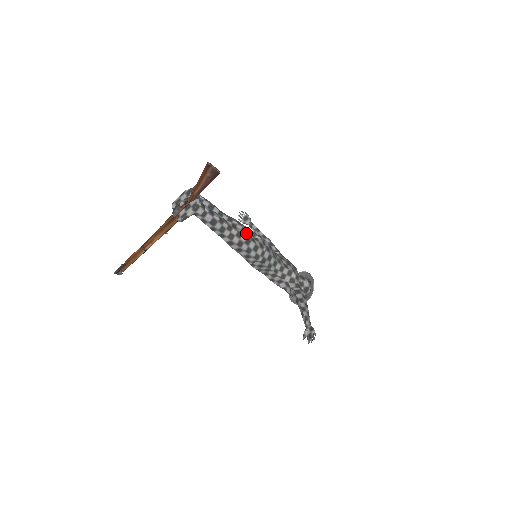
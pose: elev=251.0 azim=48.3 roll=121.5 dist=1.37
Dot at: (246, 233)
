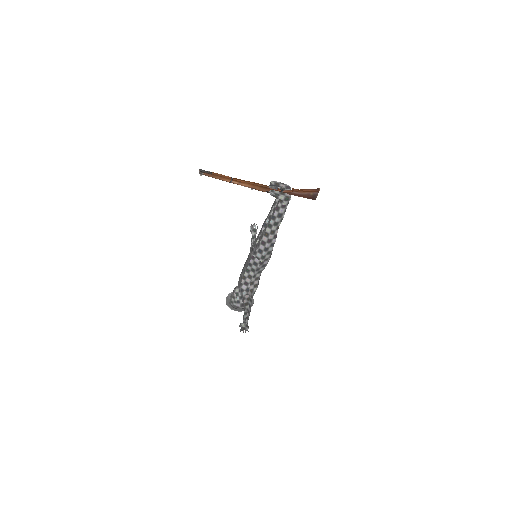
Dot at: occluded
